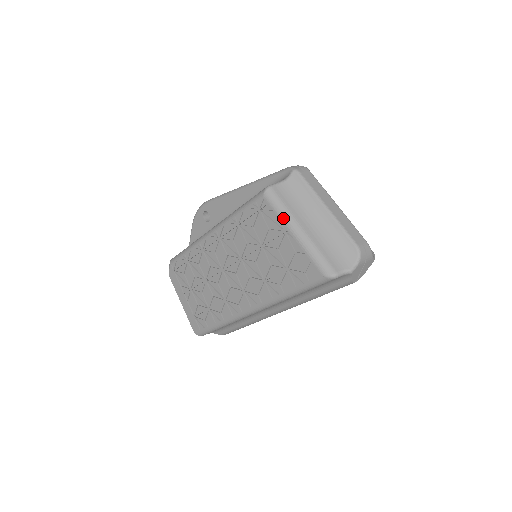
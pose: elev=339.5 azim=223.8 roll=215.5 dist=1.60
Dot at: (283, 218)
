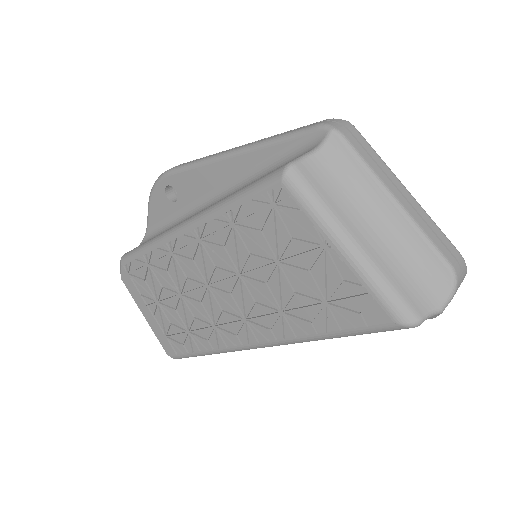
Dot at: (320, 223)
